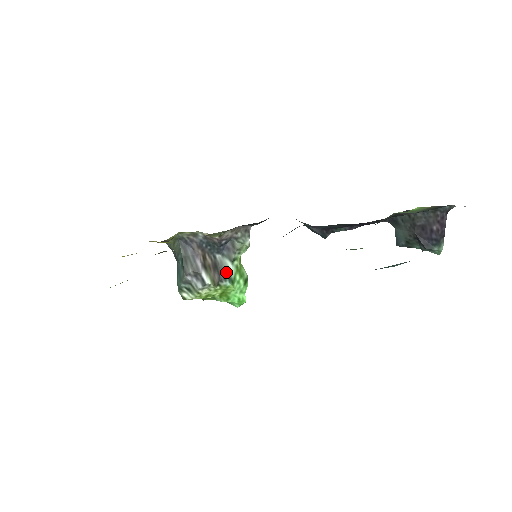
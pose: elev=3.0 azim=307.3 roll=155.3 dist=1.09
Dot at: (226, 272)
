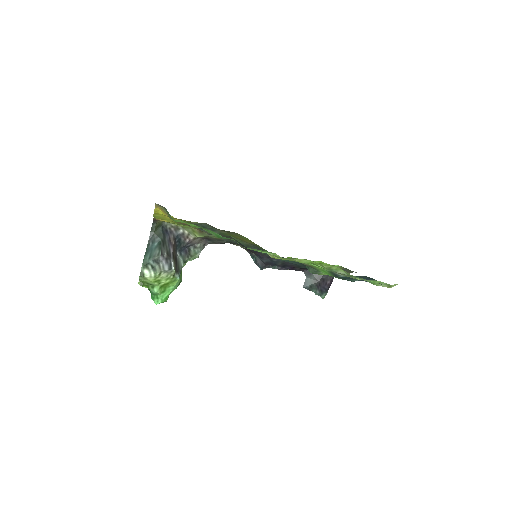
Dot at: (180, 268)
